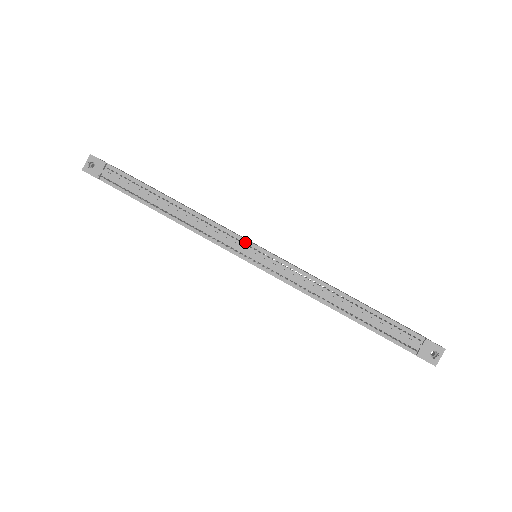
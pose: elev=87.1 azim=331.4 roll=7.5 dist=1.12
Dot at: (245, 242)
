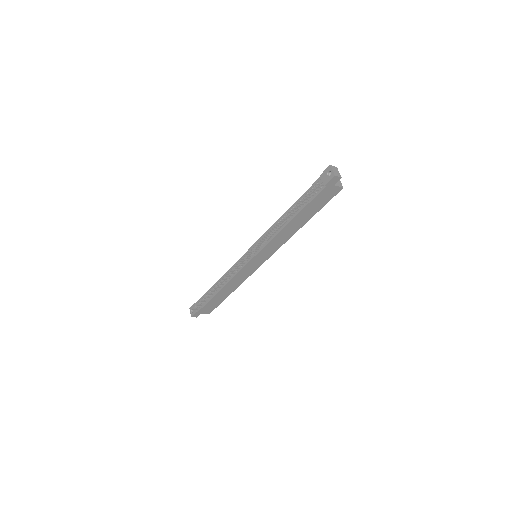
Dot at: (244, 256)
